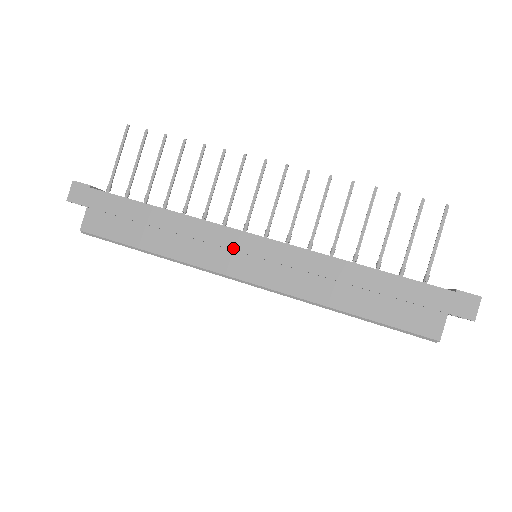
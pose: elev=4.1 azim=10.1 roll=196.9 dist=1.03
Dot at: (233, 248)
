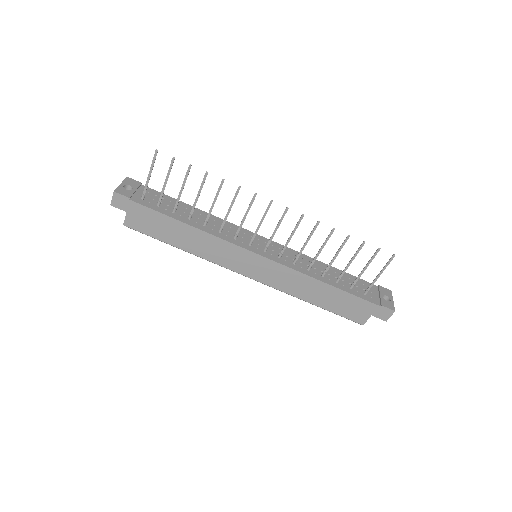
Dot at: (241, 259)
